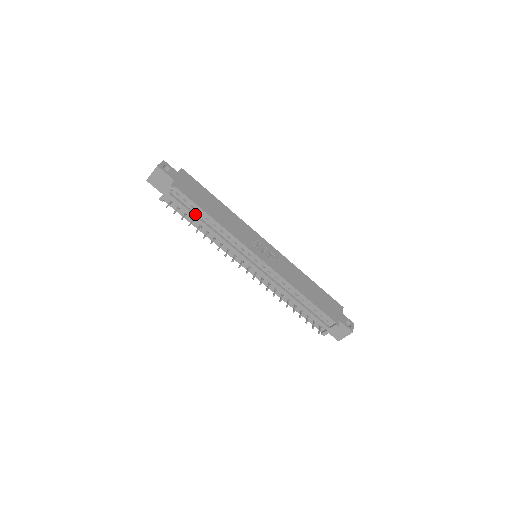
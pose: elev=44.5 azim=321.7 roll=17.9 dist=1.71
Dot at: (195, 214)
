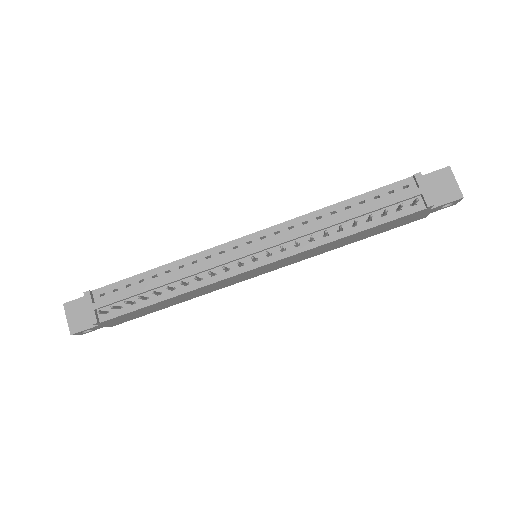
Dot at: (138, 288)
